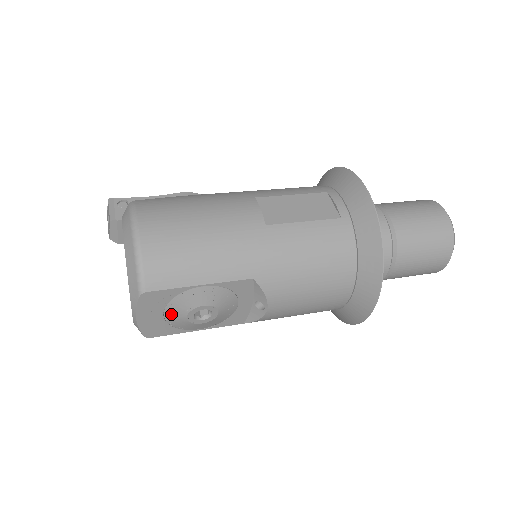
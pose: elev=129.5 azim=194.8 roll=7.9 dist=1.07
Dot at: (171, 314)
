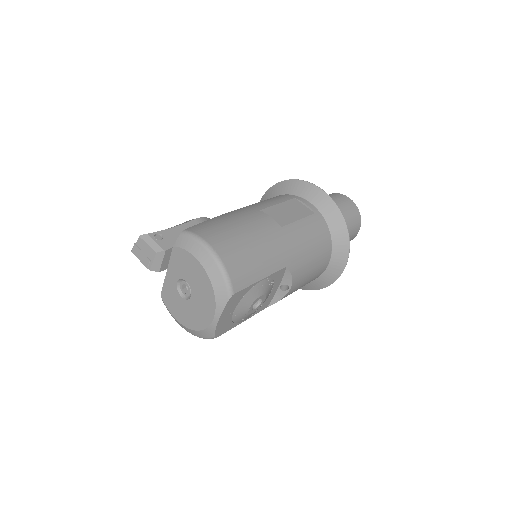
Dot at: (239, 310)
